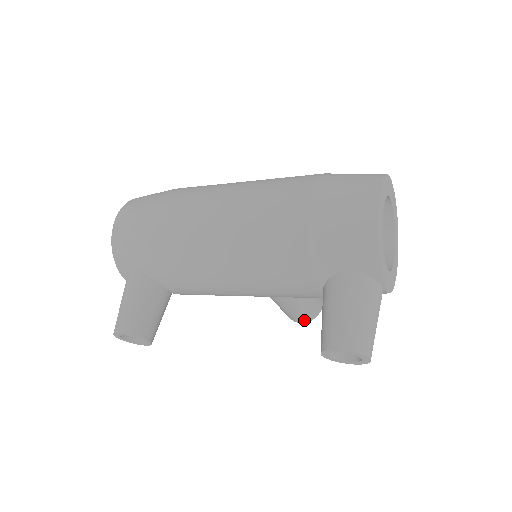
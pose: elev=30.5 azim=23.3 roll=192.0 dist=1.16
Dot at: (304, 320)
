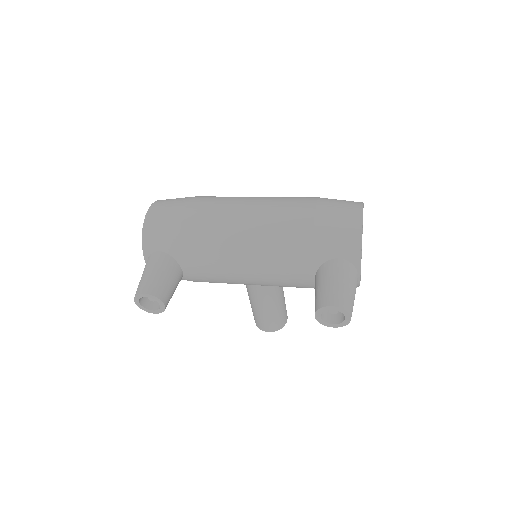
Dot at: (272, 329)
